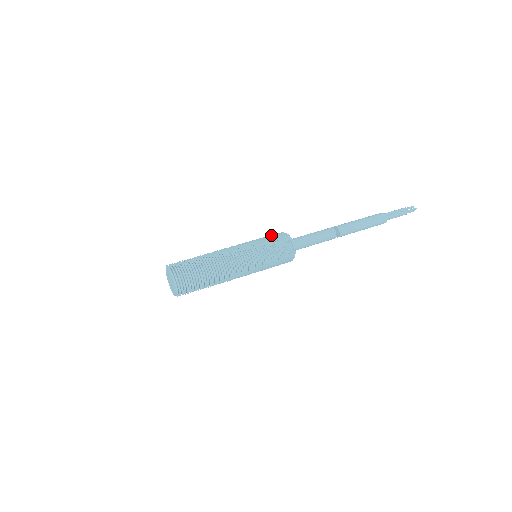
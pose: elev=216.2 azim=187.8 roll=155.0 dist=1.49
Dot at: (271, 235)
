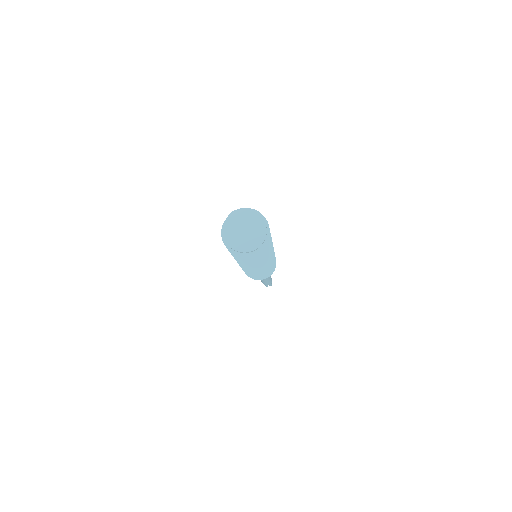
Dot at: occluded
